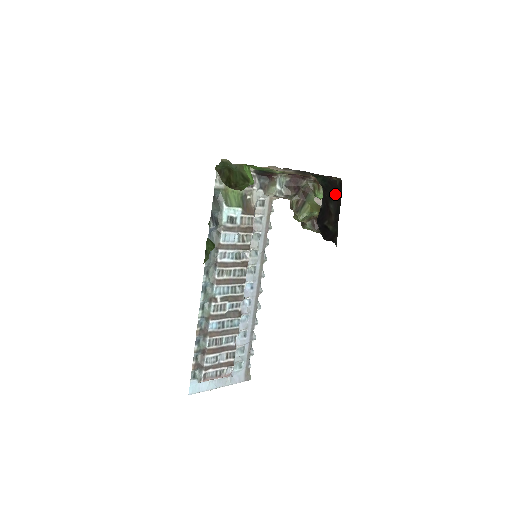
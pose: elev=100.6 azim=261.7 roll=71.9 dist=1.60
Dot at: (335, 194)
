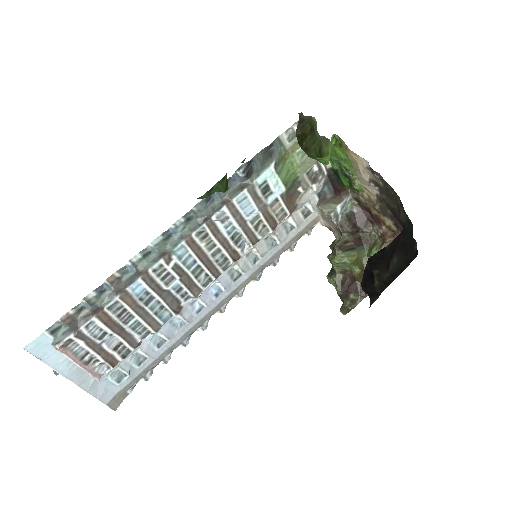
Dot at: (407, 252)
